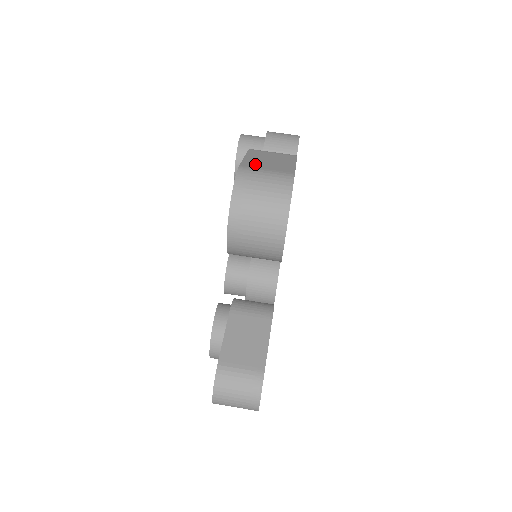
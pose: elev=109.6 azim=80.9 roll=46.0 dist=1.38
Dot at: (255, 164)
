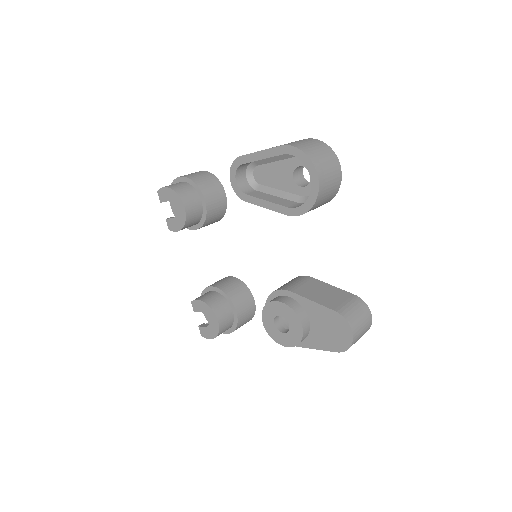
Dot at: occluded
